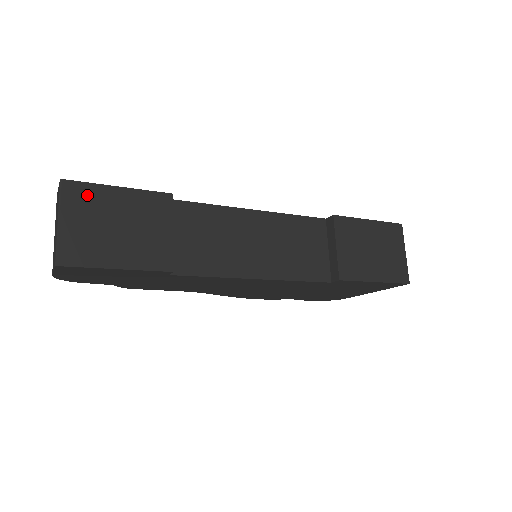
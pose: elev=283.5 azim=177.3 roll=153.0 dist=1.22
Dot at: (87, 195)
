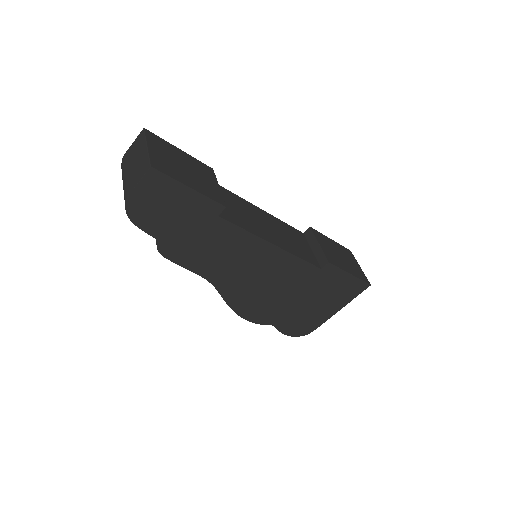
Dot at: (162, 143)
